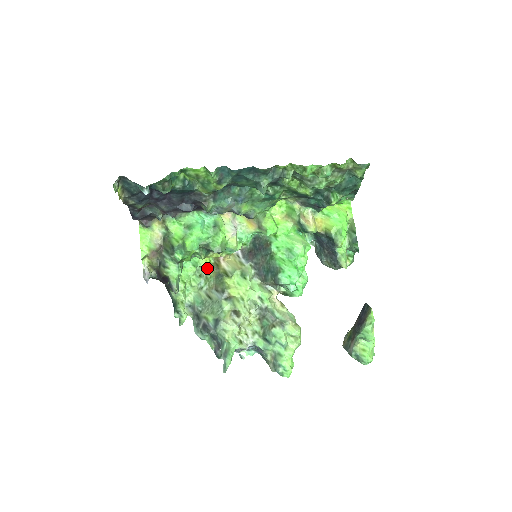
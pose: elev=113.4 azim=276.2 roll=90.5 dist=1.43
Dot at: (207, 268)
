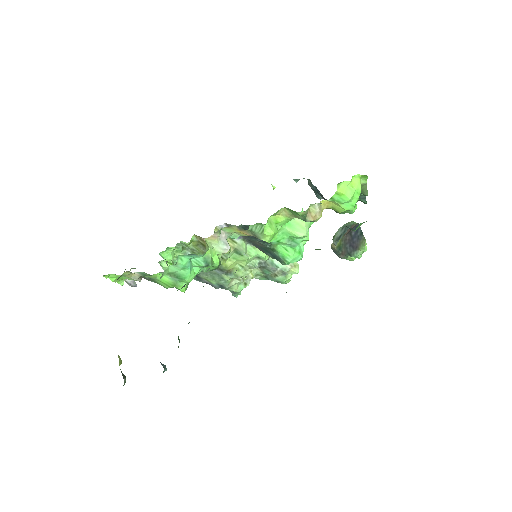
Dot at: (190, 246)
